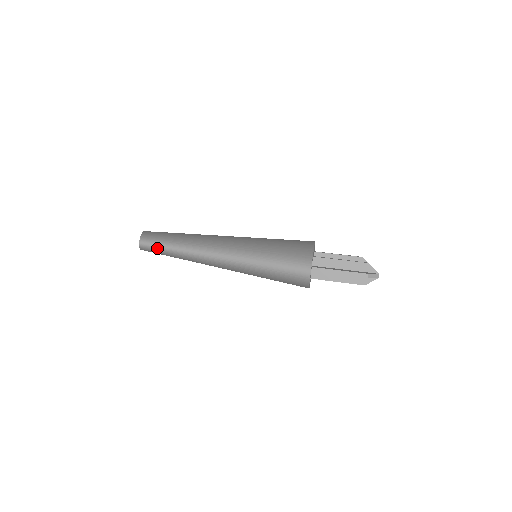
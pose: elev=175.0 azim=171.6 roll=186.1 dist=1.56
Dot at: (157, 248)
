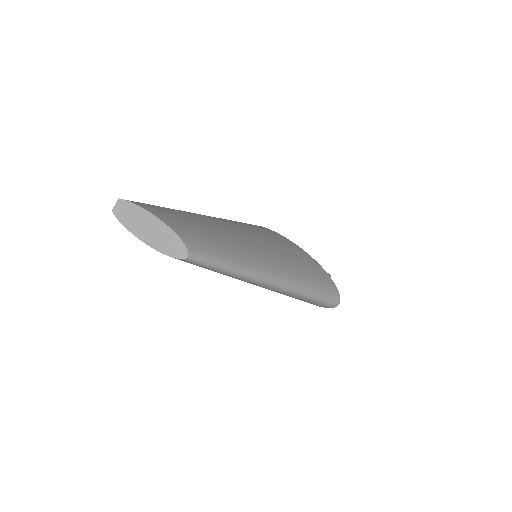
Dot at: (212, 267)
